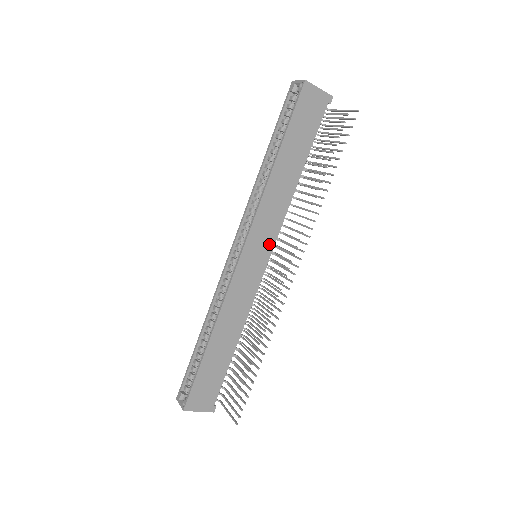
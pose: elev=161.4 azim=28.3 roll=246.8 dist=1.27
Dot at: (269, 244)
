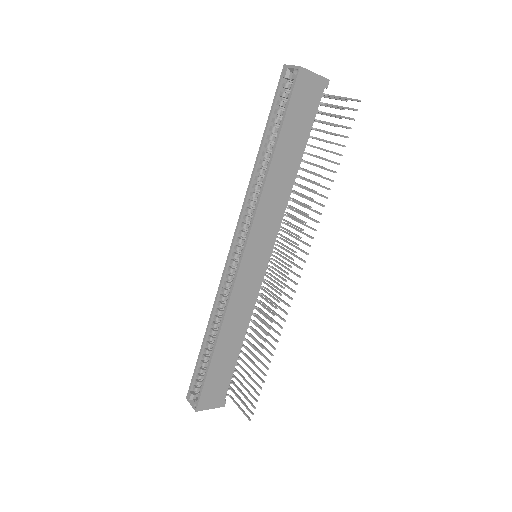
Dot at: (269, 244)
